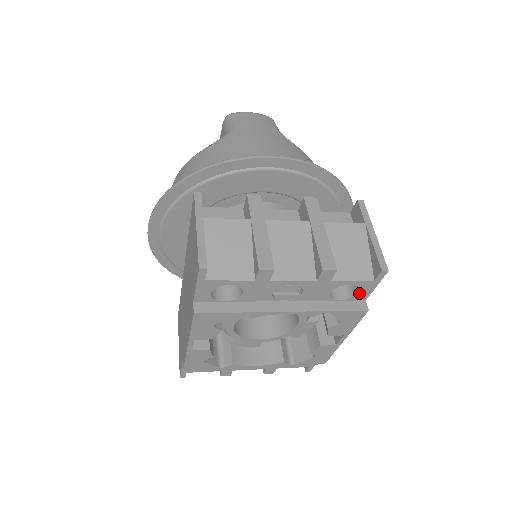
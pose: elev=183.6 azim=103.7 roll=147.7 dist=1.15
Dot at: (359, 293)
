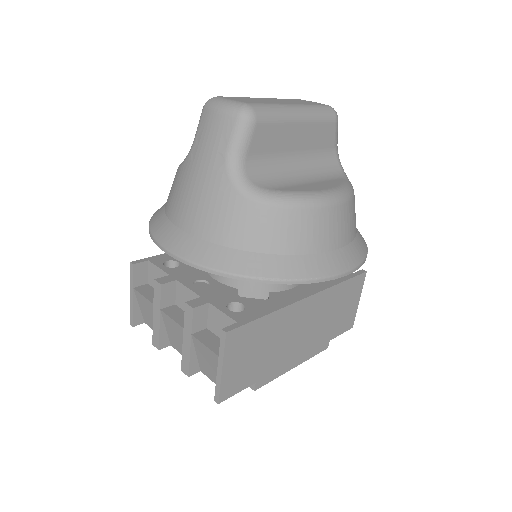
Dot at: occluded
